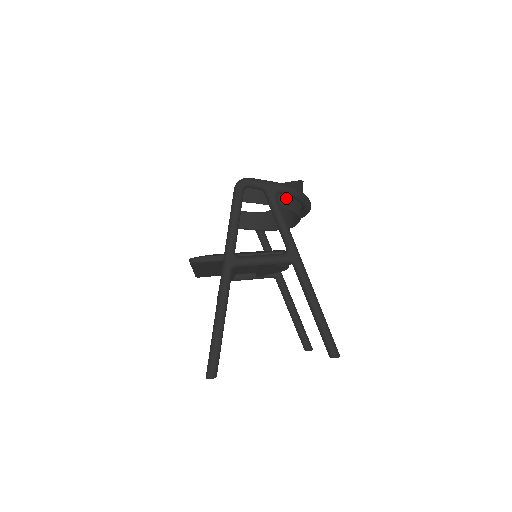
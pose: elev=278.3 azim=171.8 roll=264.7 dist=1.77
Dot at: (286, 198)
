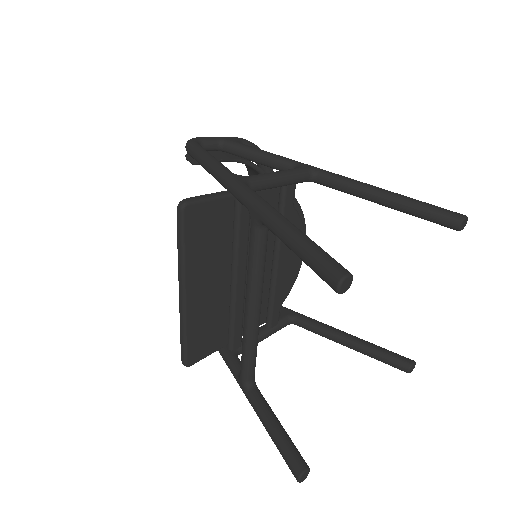
Dot at: occluded
